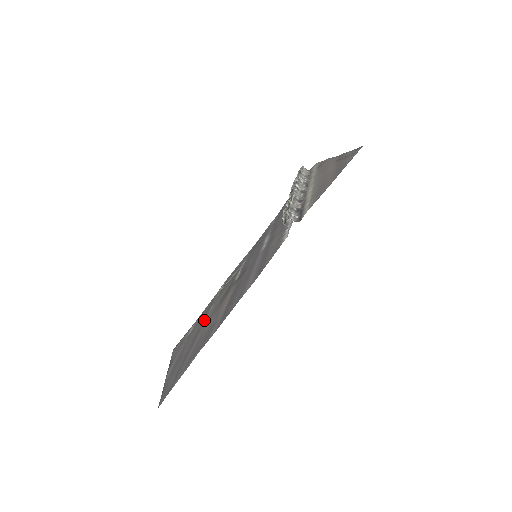
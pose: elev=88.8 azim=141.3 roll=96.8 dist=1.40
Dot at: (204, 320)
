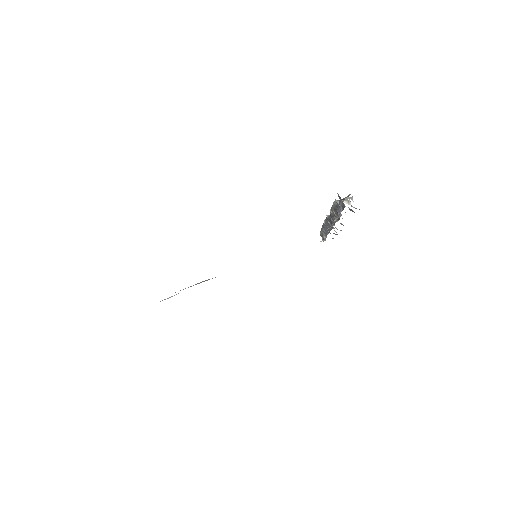
Dot at: occluded
